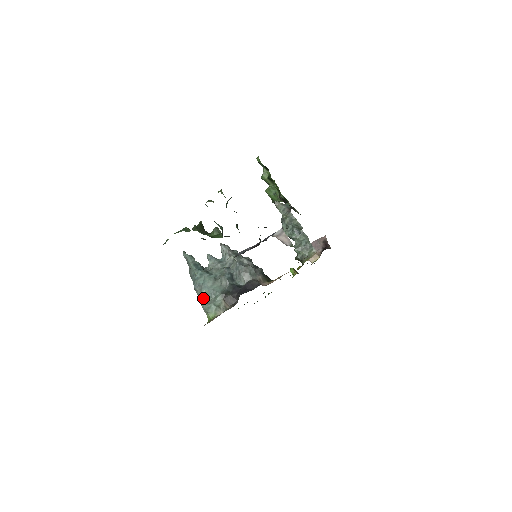
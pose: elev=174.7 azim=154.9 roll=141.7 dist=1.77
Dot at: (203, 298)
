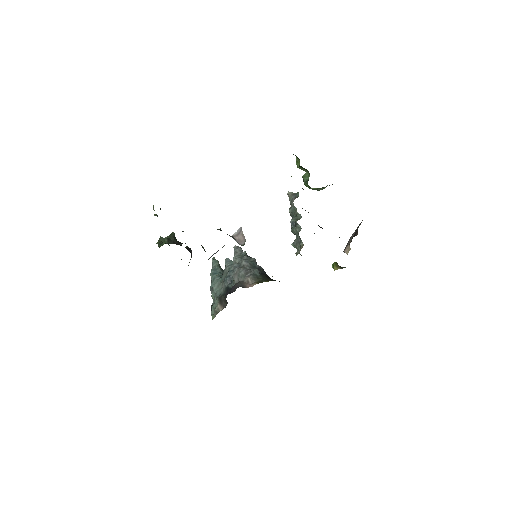
Dot at: (213, 301)
